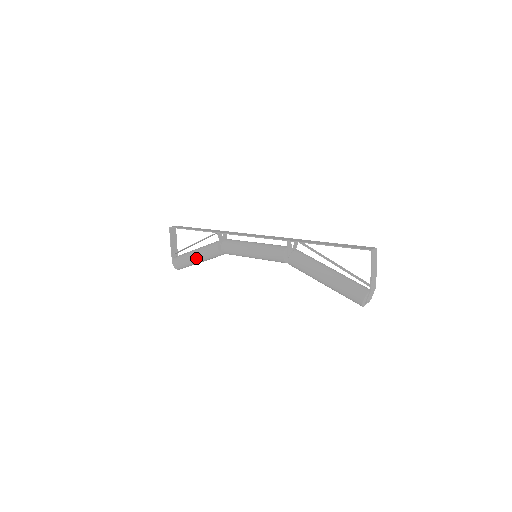
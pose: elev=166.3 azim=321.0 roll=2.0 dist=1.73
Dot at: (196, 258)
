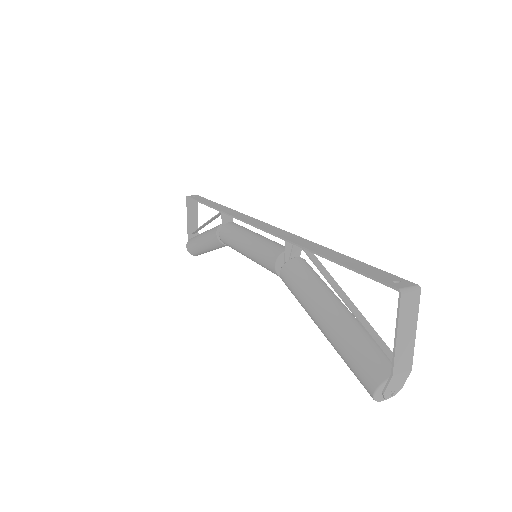
Dot at: (201, 244)
